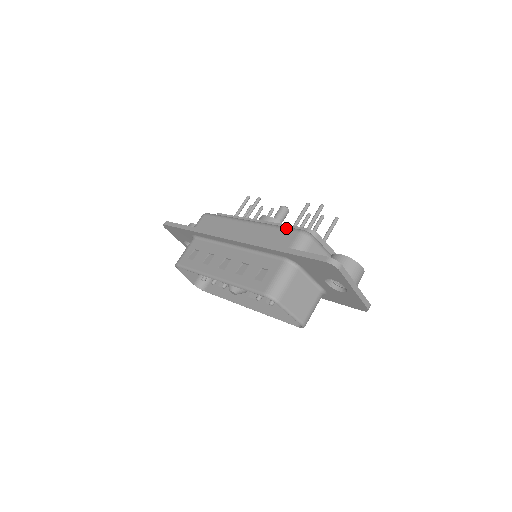
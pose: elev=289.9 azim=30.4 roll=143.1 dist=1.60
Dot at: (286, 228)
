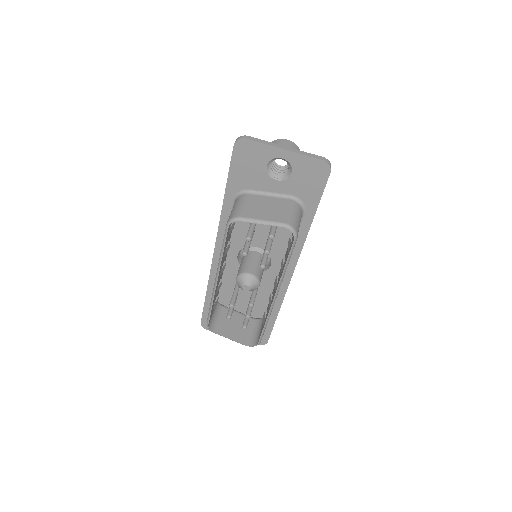
Dot at: occluded
